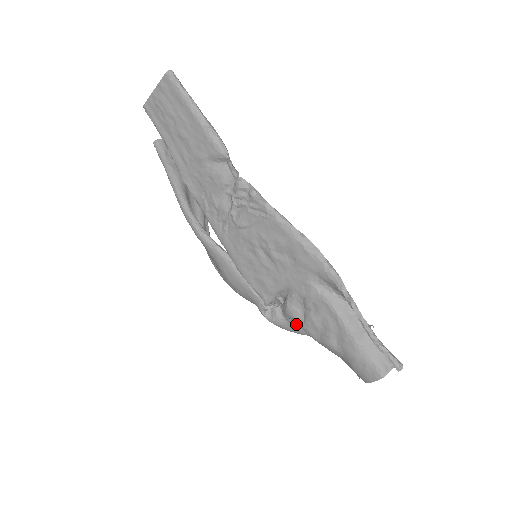
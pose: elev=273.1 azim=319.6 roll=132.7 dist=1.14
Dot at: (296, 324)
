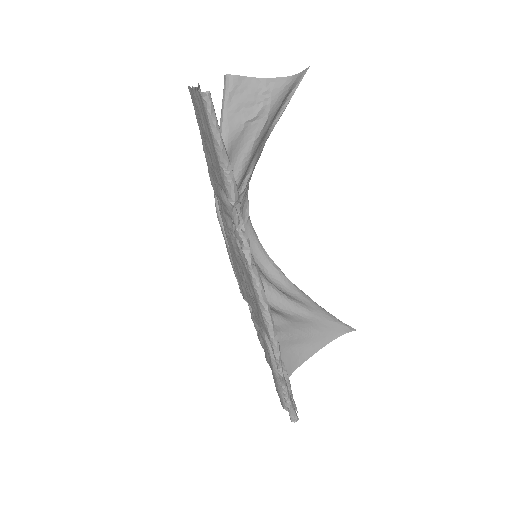
Dot at: occluded
